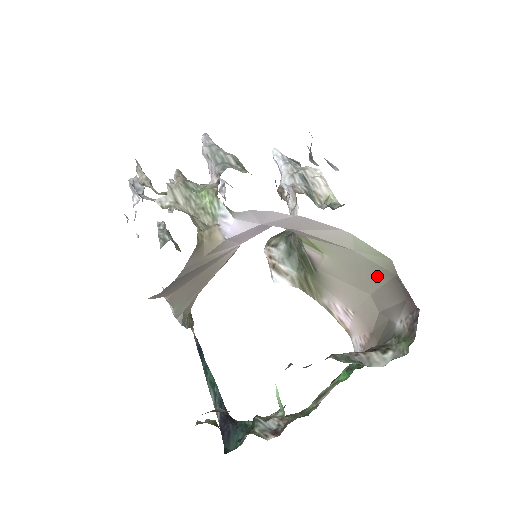
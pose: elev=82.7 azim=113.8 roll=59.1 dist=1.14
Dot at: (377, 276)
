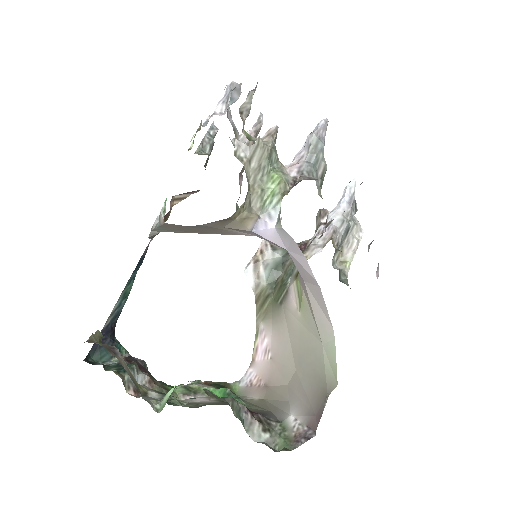
Dot at: (315, 374)
